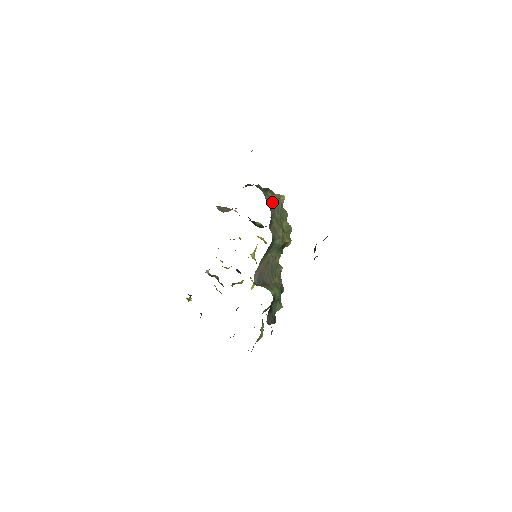
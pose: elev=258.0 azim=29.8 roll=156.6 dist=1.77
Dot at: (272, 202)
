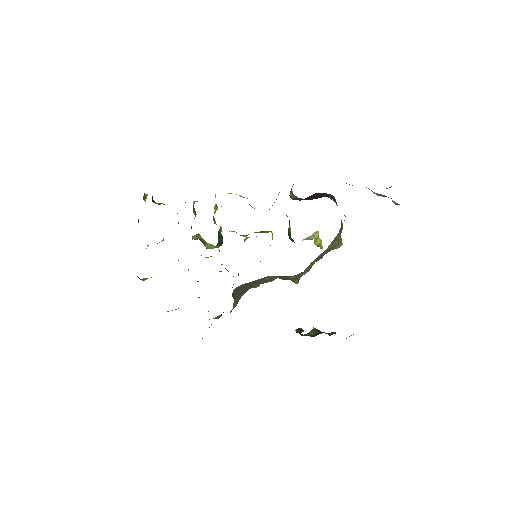
Dot at: (333, 242)
